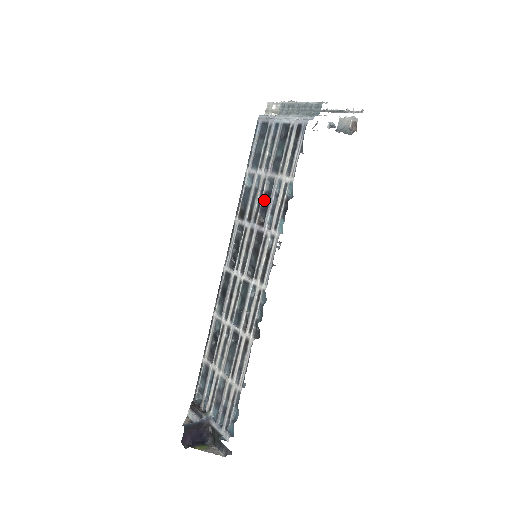
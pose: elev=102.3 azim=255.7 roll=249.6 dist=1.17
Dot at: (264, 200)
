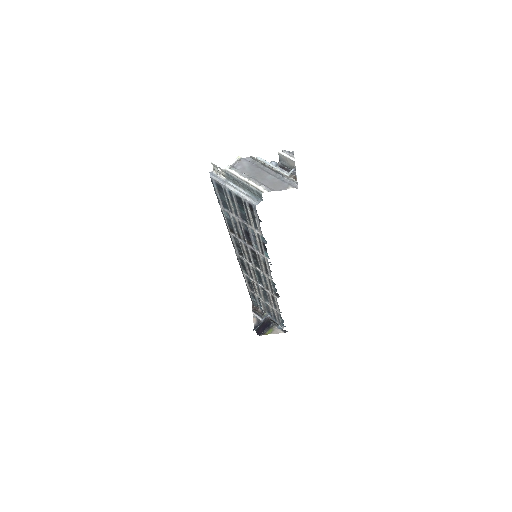
Dot at: (245, 233)
